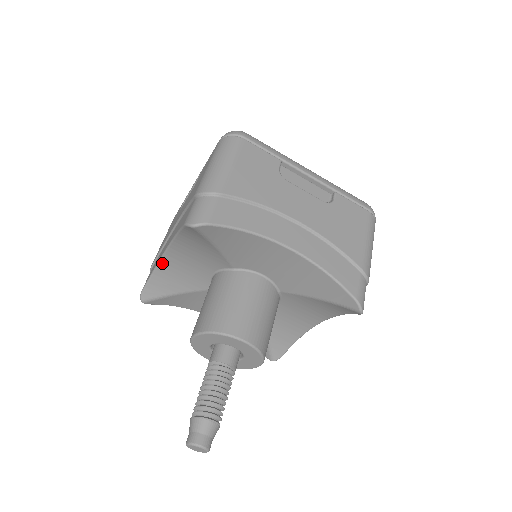
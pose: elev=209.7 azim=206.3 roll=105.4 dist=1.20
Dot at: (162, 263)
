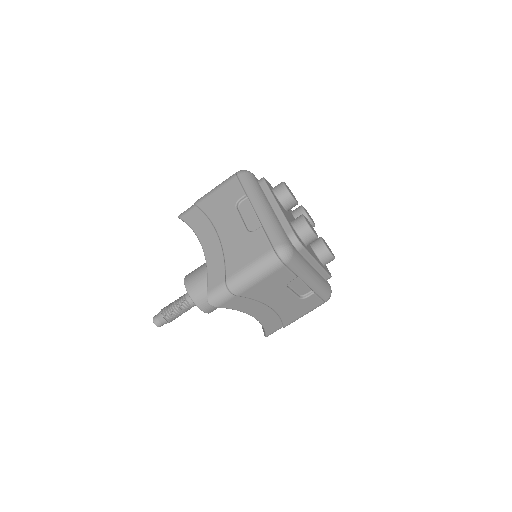
Dot at: occluded
